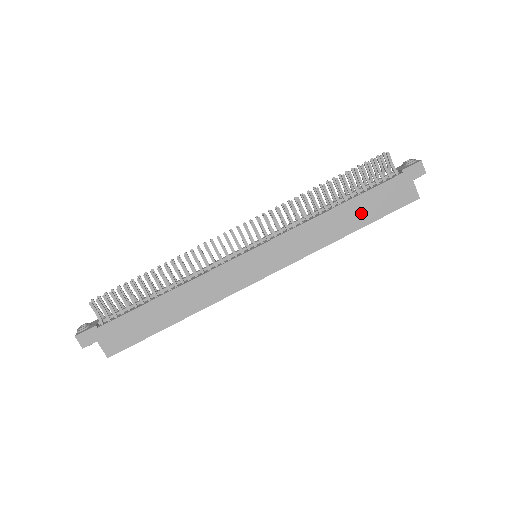
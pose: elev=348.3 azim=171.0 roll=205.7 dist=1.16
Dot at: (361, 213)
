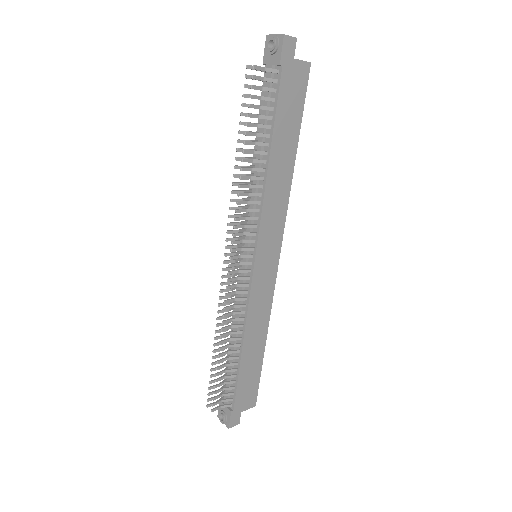
Dot at: (287, 137)
